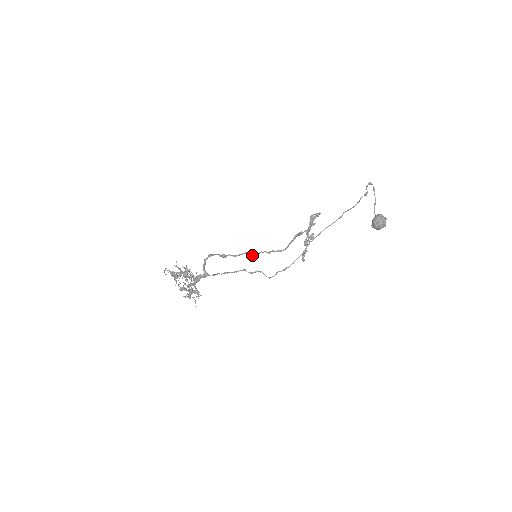
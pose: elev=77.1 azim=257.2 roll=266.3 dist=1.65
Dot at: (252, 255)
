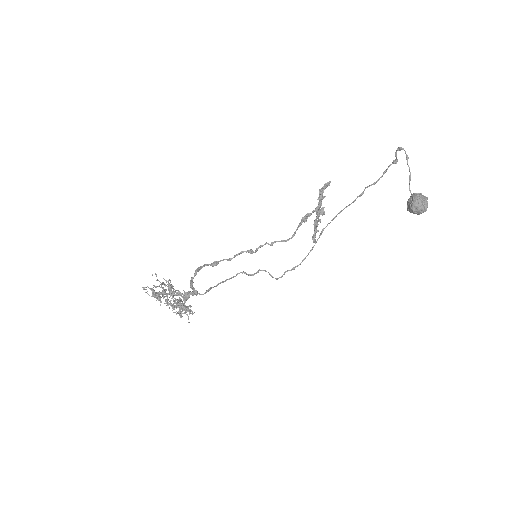
Dot at: (250, 253)
